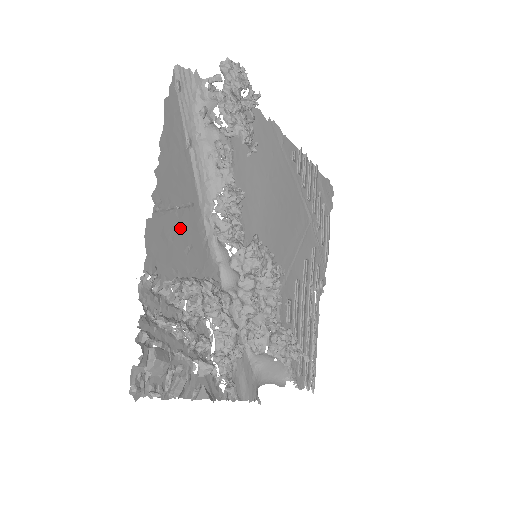
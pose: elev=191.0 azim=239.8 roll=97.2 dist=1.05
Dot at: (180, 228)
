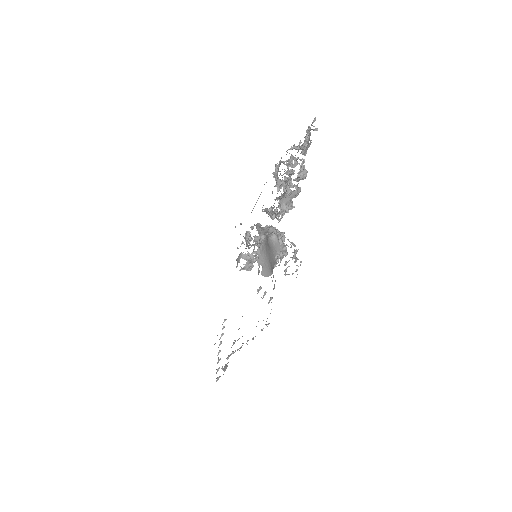
Dot at: occluded
